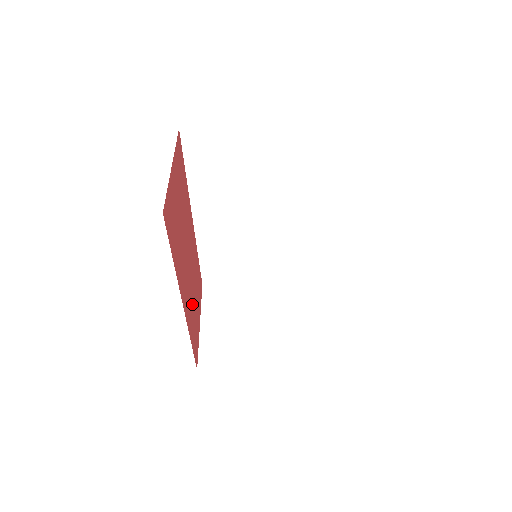
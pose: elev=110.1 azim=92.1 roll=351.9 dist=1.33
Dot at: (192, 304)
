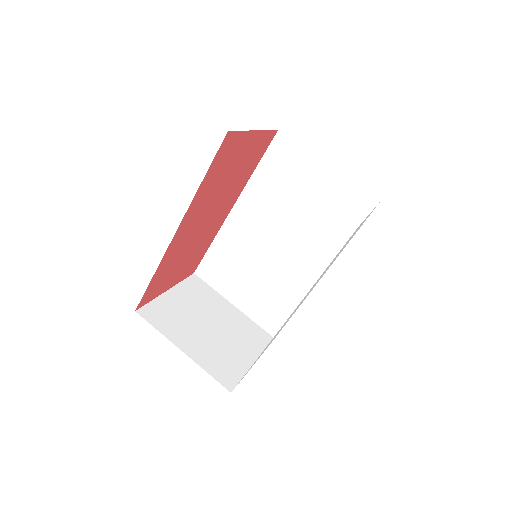
Dot at: (179, 256)
